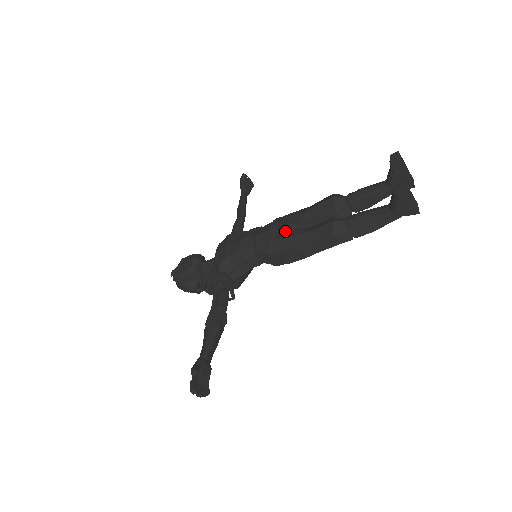
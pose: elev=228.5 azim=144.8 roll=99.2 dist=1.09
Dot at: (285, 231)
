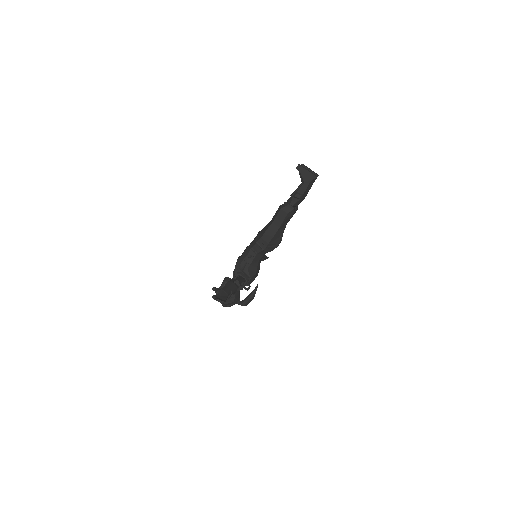
Dot at: occluded
